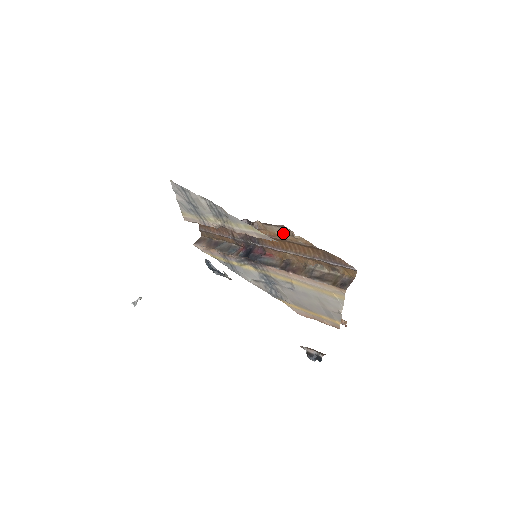
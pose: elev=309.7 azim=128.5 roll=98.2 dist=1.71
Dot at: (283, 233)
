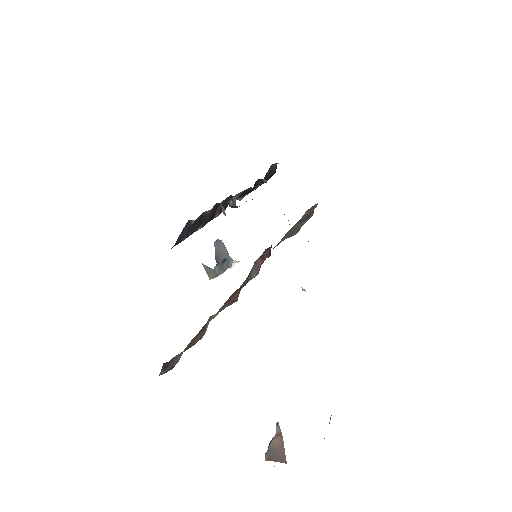
Dot at: occluded
